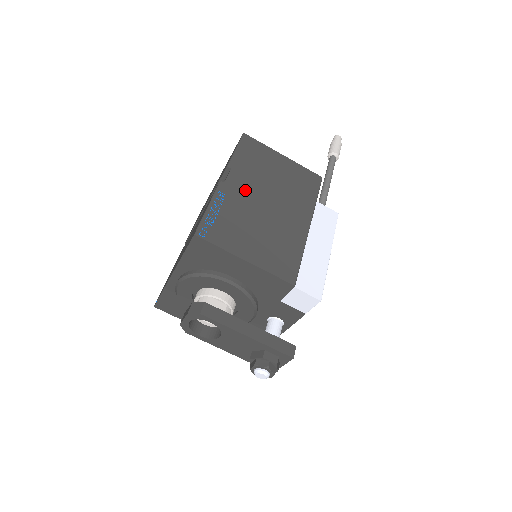
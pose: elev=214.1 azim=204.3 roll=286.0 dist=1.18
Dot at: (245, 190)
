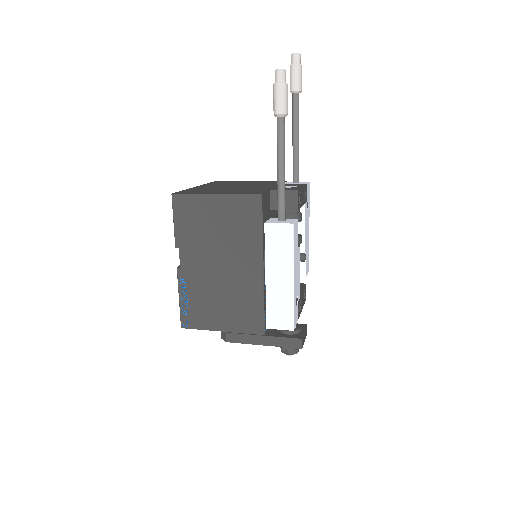
Dot at: (197, 264)
